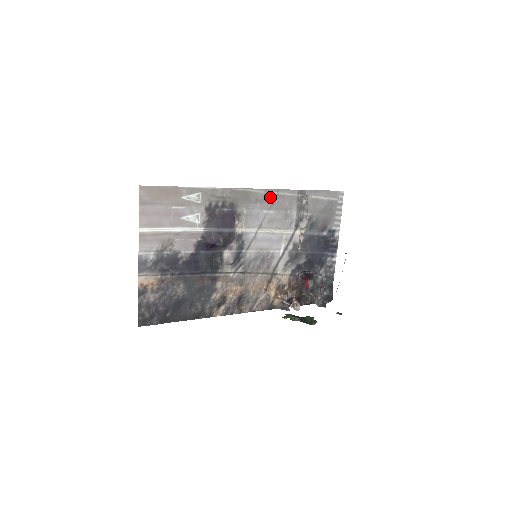
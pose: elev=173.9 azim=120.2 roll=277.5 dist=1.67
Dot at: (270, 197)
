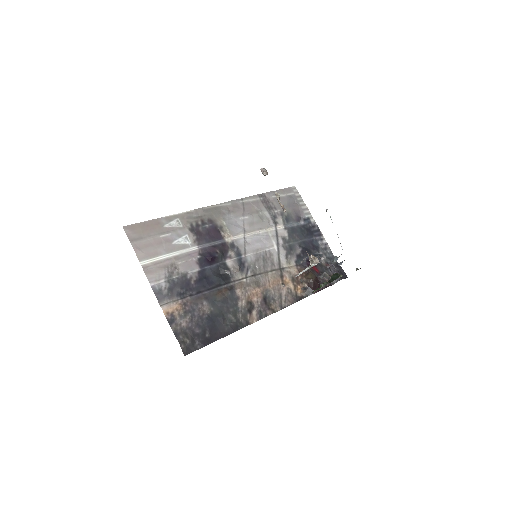
Dot at: (238, 206)
